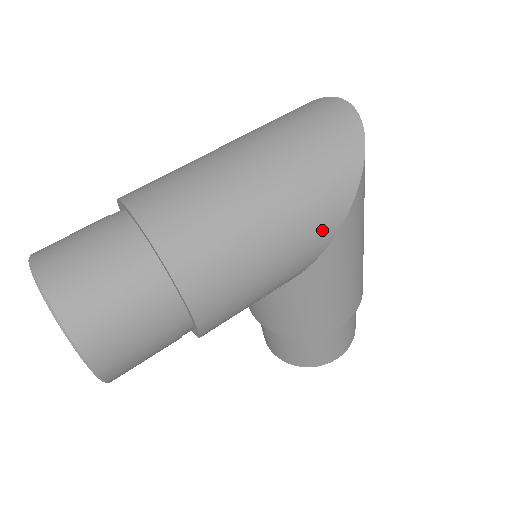
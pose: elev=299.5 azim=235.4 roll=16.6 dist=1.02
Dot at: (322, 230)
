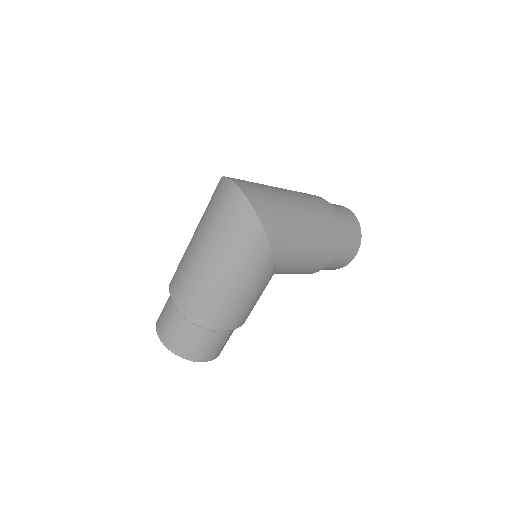
Dot at: (263, 265)
